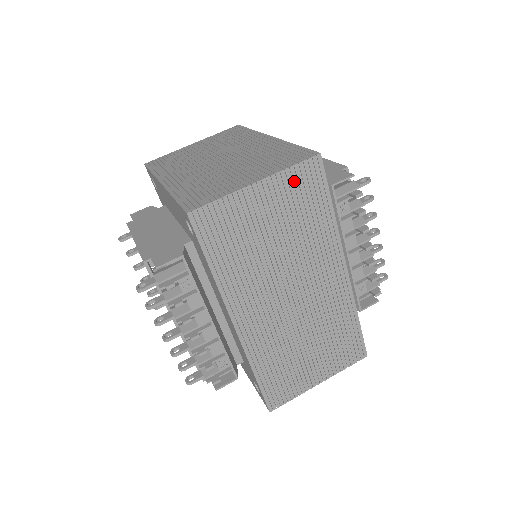
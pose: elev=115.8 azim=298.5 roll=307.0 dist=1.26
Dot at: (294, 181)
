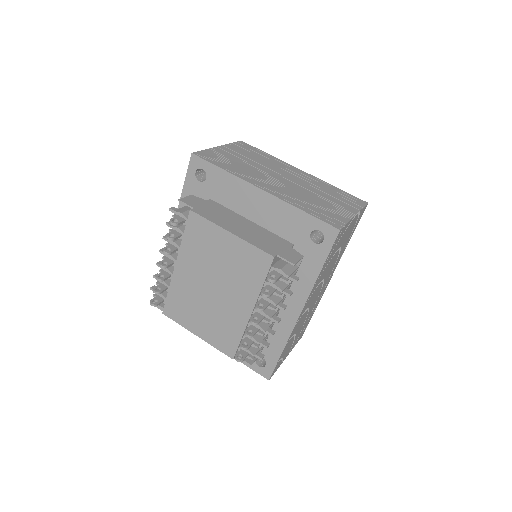
Dot at: (358, 217)
